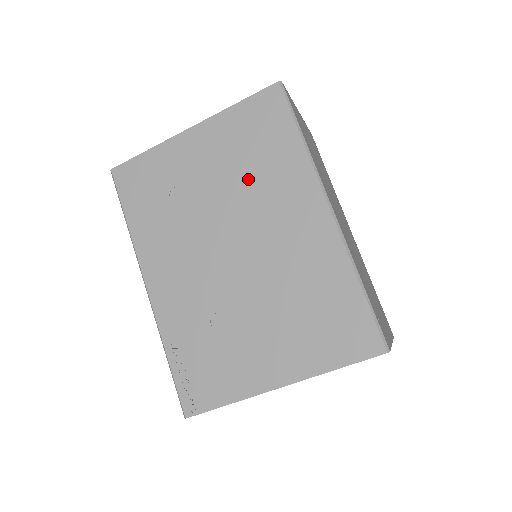
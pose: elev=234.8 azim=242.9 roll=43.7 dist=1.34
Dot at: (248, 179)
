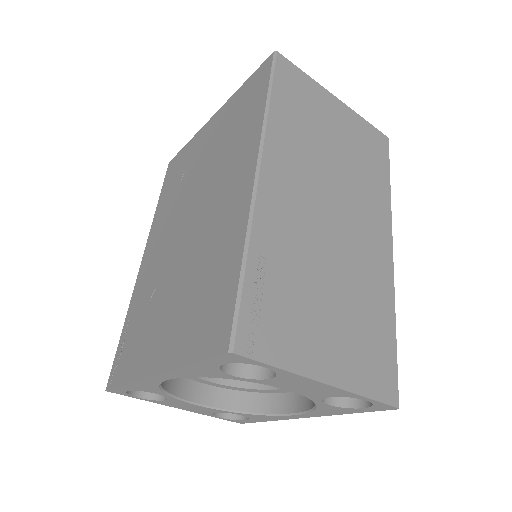
Dot at: (222, 153)
